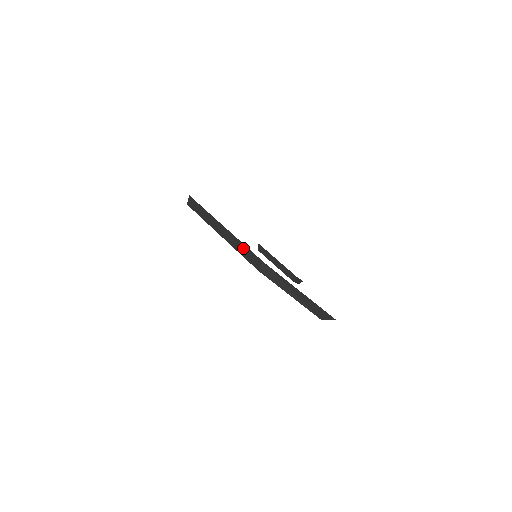
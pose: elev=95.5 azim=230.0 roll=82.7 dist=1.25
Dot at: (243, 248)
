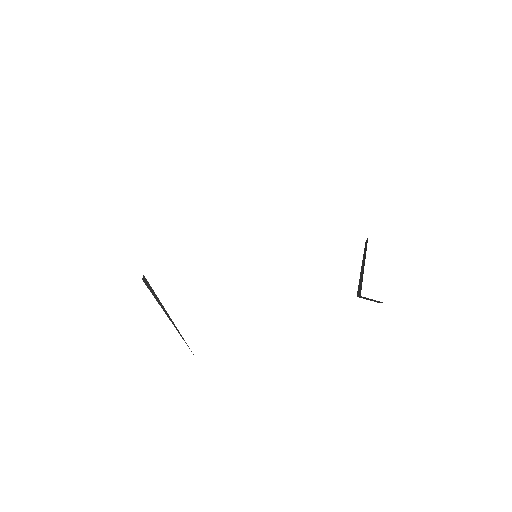
Dot at: occluded
